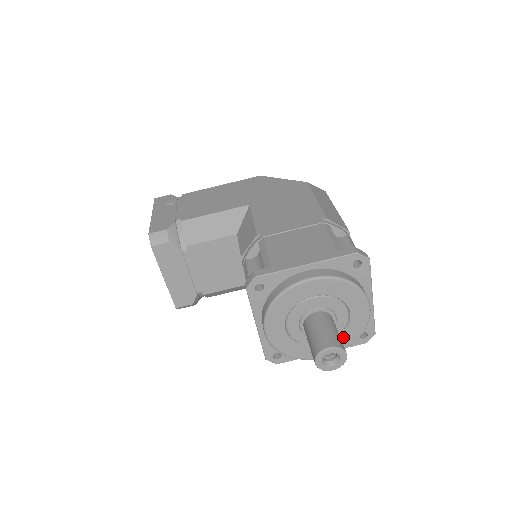
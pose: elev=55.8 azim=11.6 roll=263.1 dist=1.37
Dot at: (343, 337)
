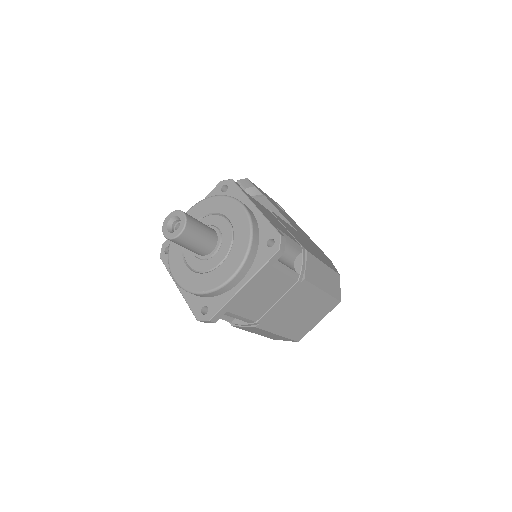
Dot at: (198, 277)
